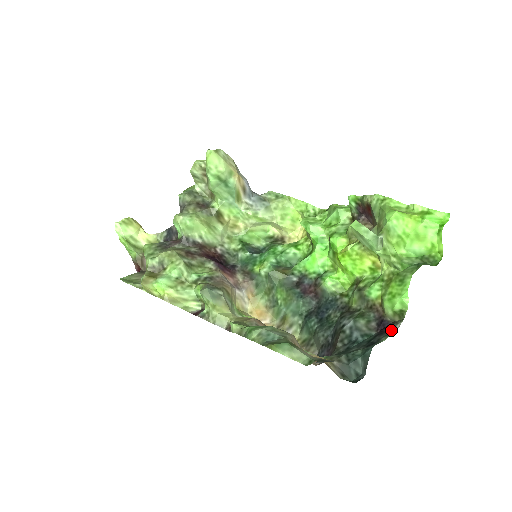
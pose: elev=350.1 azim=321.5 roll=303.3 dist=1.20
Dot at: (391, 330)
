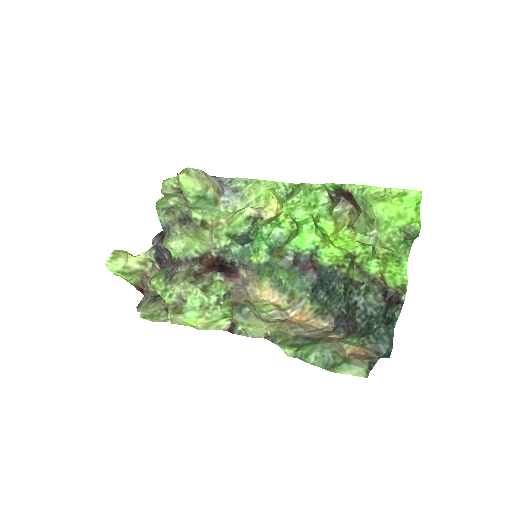
Dot at: (399, 302)
